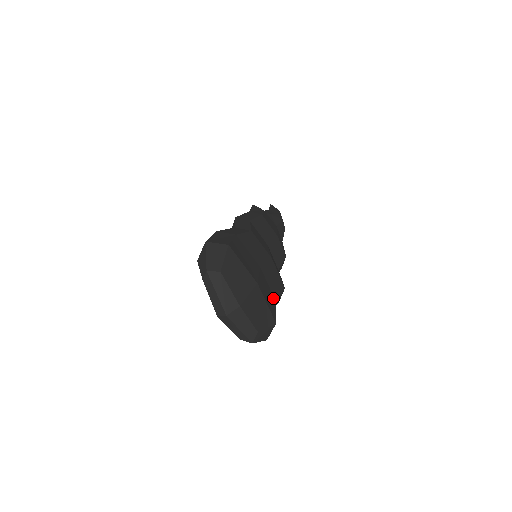
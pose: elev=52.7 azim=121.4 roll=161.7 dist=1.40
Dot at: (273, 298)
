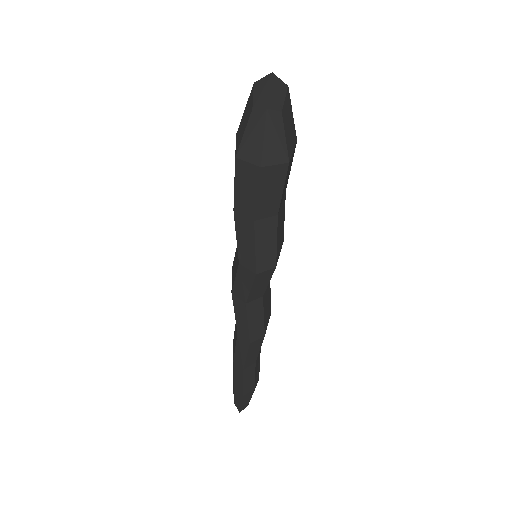
Dot at: (280, 205)
